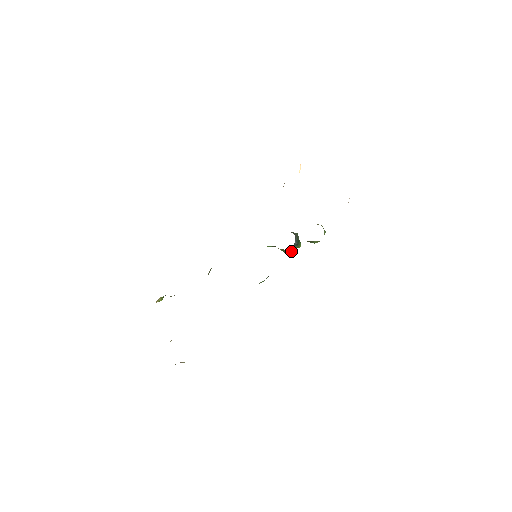
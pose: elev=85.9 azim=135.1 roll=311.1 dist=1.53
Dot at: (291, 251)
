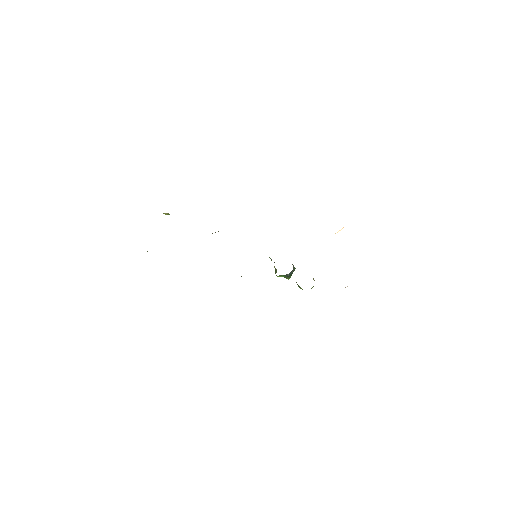
Dot at: (280, 276)
